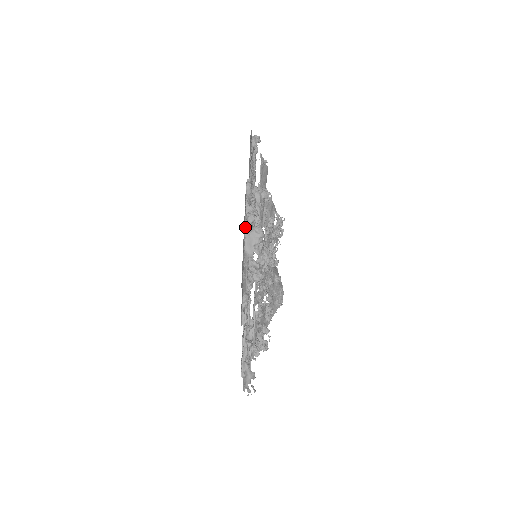
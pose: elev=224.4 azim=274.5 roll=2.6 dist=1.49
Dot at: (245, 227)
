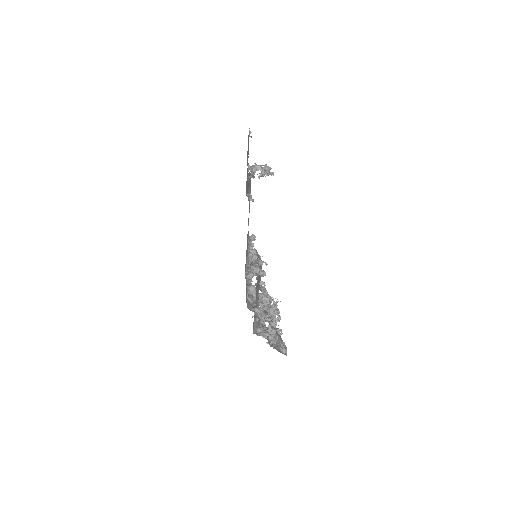
Dot at: occluded
